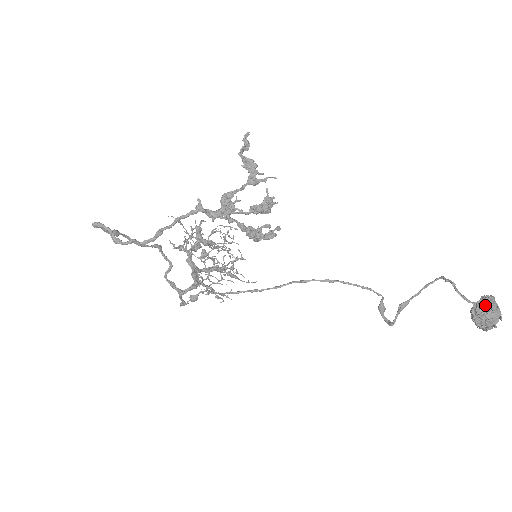
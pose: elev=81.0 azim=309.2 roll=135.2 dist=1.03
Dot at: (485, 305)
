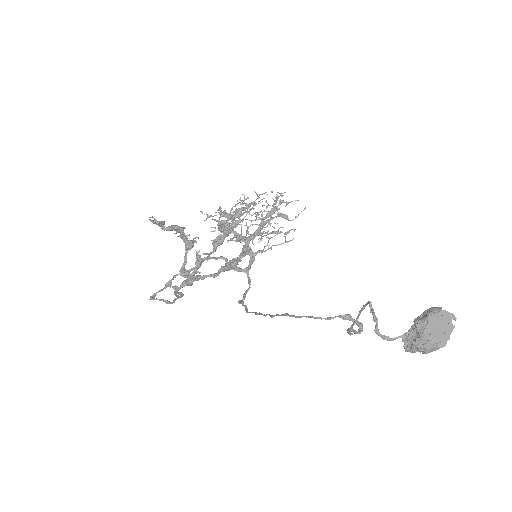
Dot at: (412, 340)
